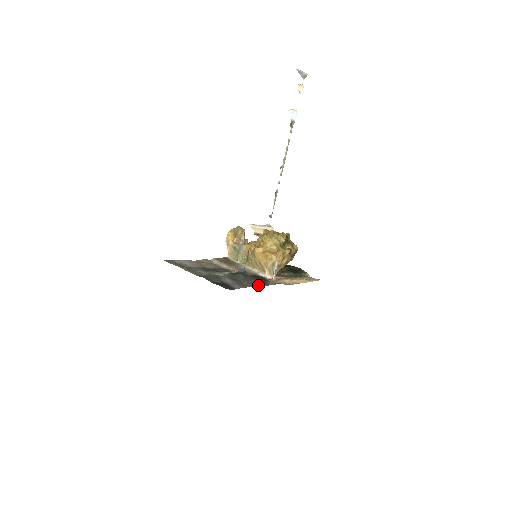
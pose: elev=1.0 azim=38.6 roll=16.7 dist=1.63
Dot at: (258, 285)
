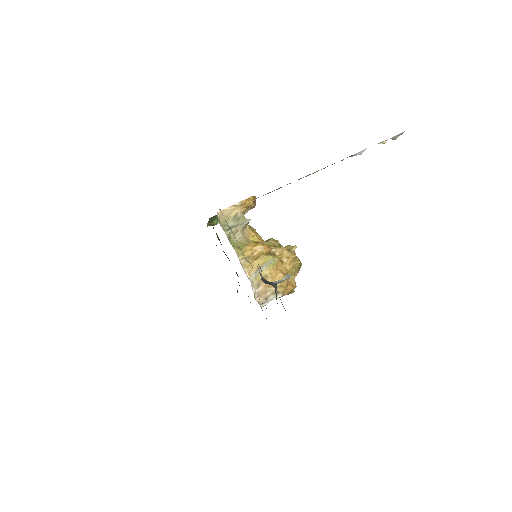
Dot at: occluded
